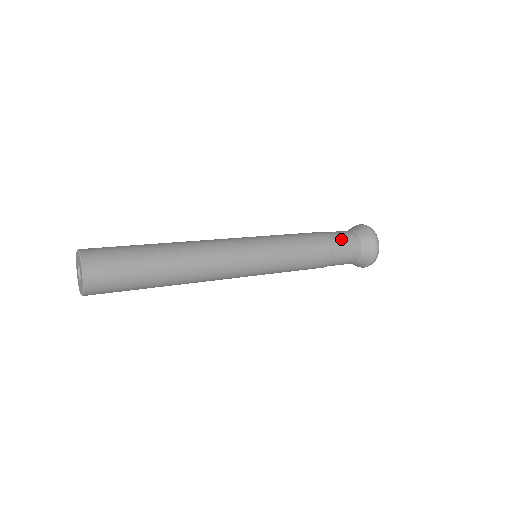
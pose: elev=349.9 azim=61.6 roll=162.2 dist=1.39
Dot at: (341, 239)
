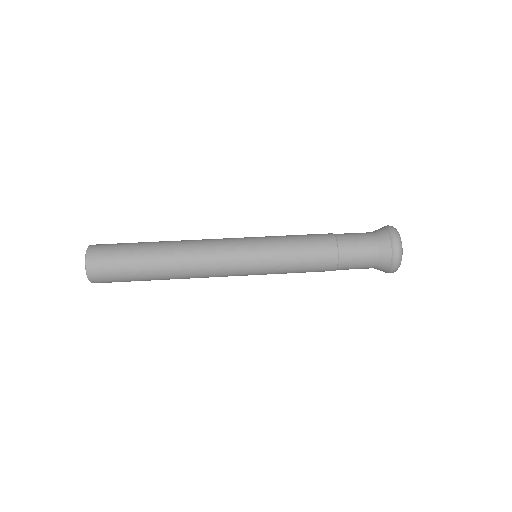
Dot at: (352, 268)
